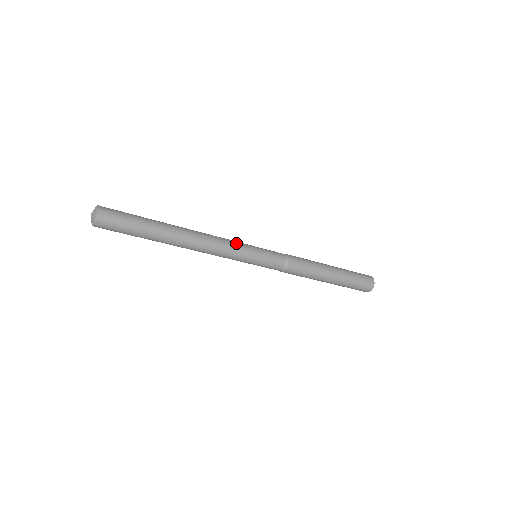
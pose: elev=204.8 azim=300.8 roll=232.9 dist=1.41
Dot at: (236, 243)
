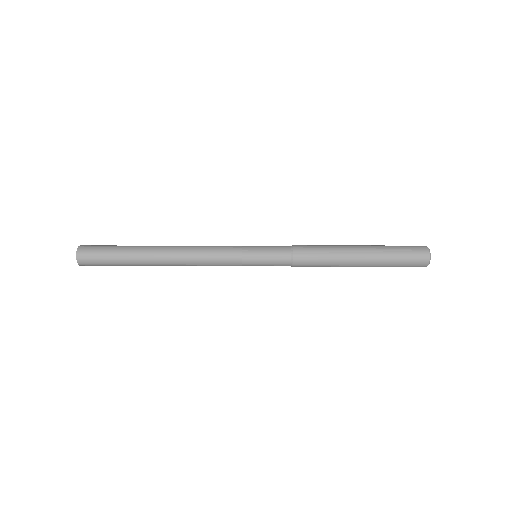
Dot at: (226, 246)
